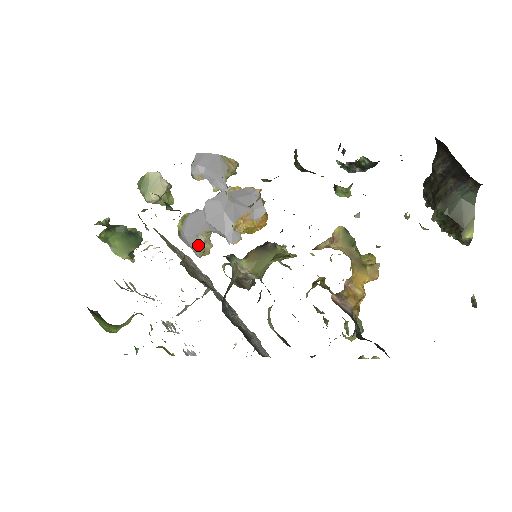
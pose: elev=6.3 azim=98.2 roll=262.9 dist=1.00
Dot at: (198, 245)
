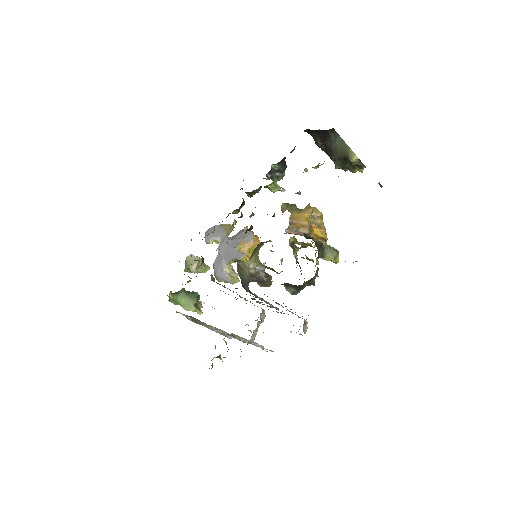
Dot at: (227, 276)
